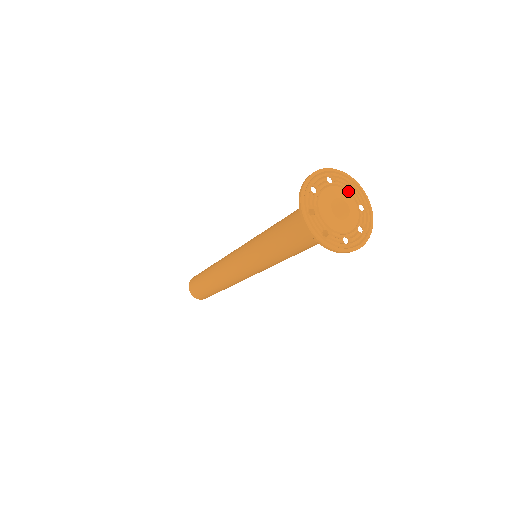
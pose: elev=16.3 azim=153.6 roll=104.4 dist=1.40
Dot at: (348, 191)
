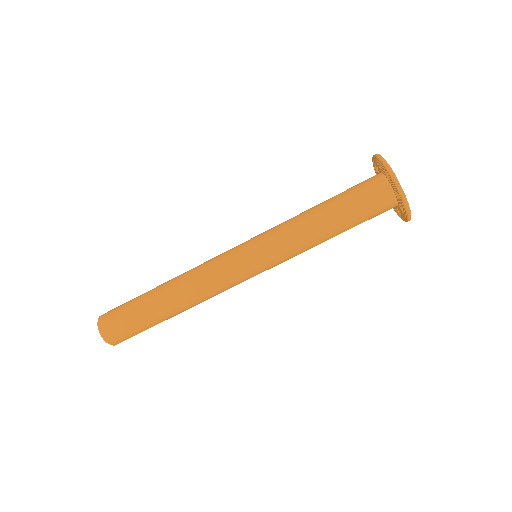
Dot at: occluded
